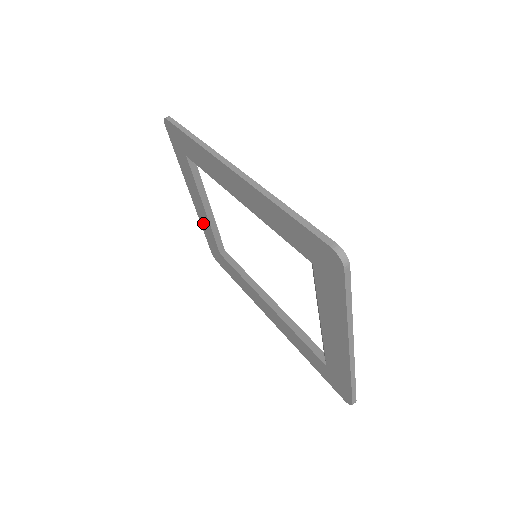
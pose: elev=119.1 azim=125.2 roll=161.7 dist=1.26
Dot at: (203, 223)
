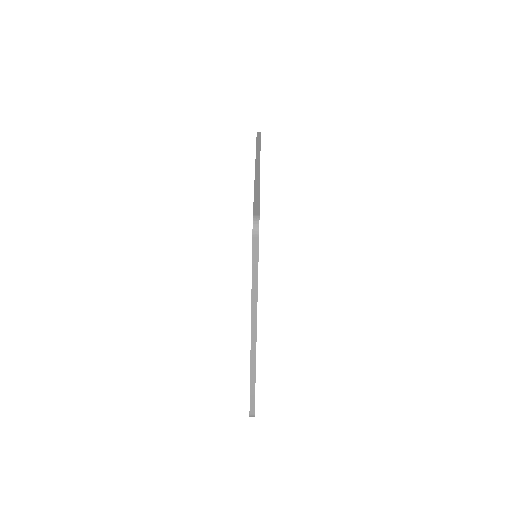
Dot at: occluded
